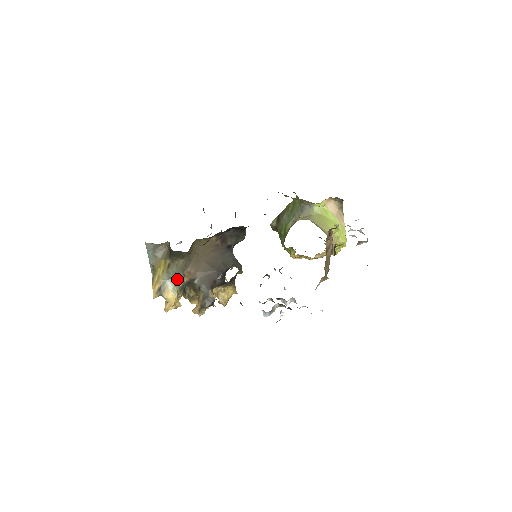
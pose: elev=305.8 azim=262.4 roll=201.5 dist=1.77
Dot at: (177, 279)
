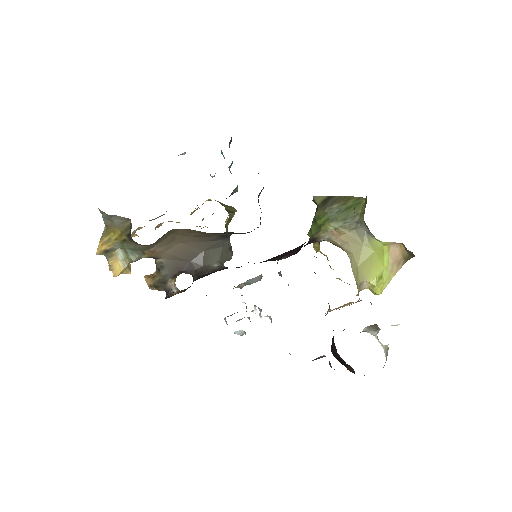
Dot at: (132, 253)
